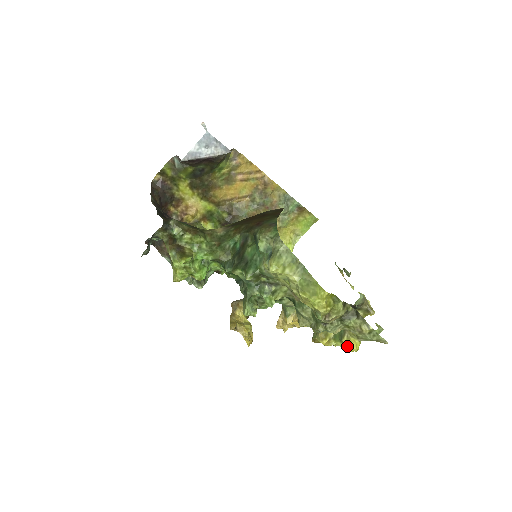
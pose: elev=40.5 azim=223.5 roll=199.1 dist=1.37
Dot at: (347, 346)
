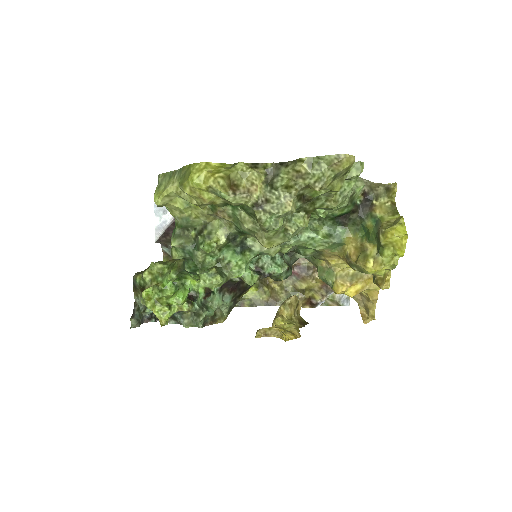
Dot at: (394, 244)
